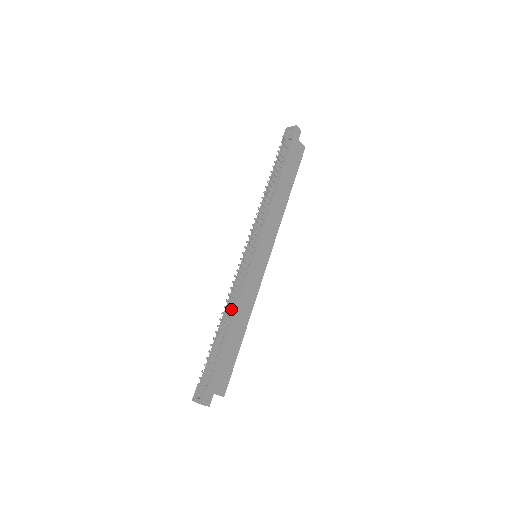
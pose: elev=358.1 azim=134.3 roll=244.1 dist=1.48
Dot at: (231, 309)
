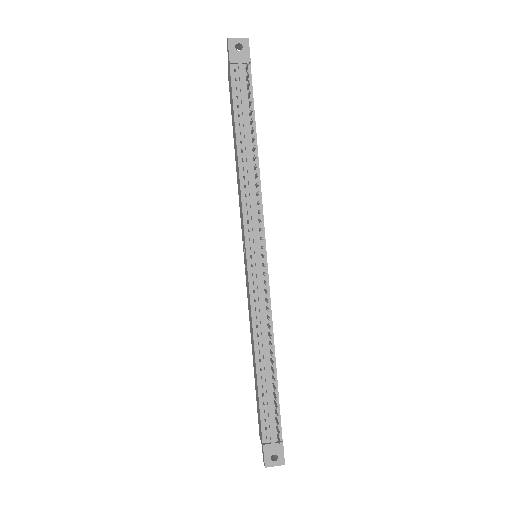
Dot at: (270, 342)
